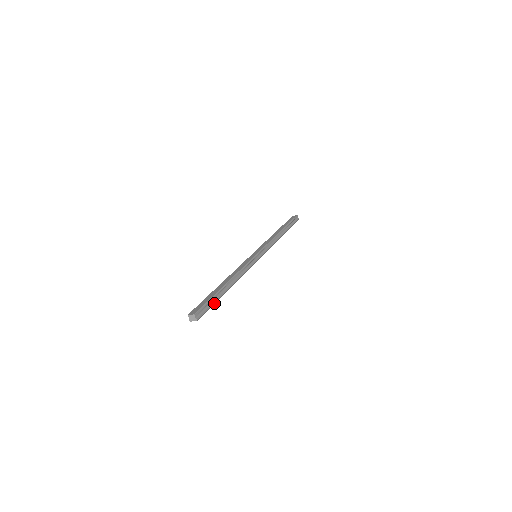
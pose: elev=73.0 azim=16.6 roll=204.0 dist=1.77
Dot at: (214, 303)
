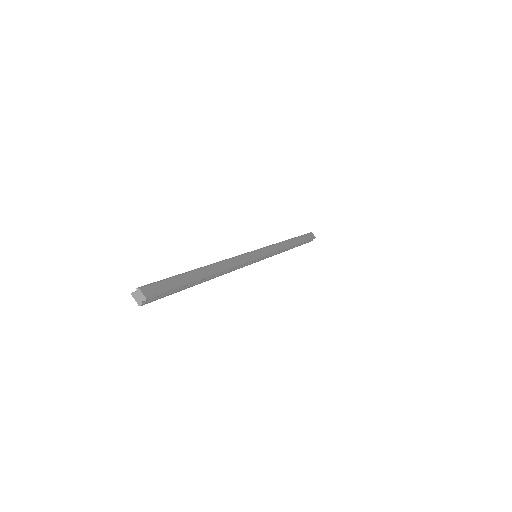
Dot at: (176, 291)
